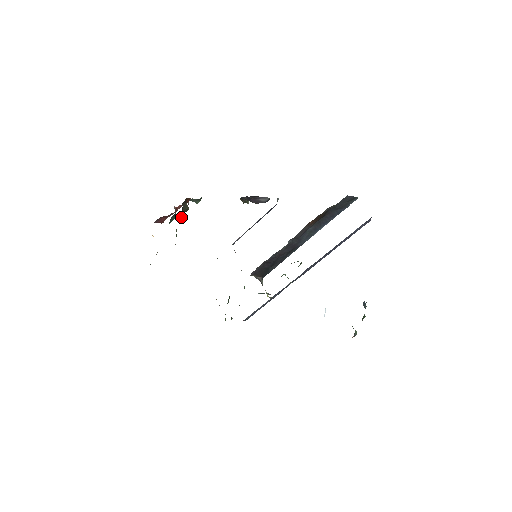
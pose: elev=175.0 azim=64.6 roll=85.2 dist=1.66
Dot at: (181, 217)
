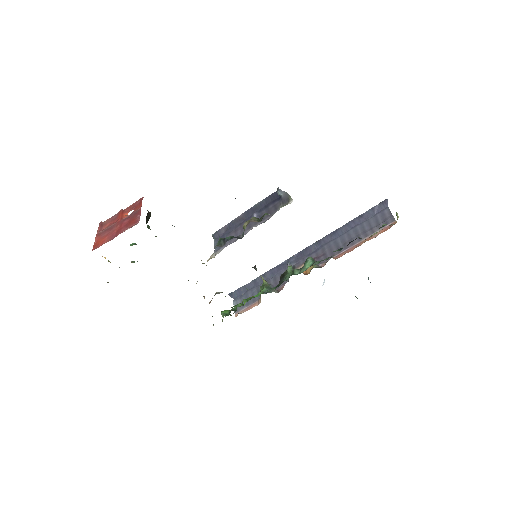
Dot at: occluded
